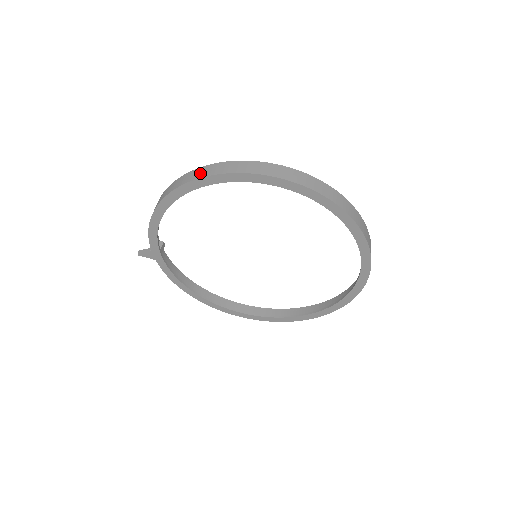
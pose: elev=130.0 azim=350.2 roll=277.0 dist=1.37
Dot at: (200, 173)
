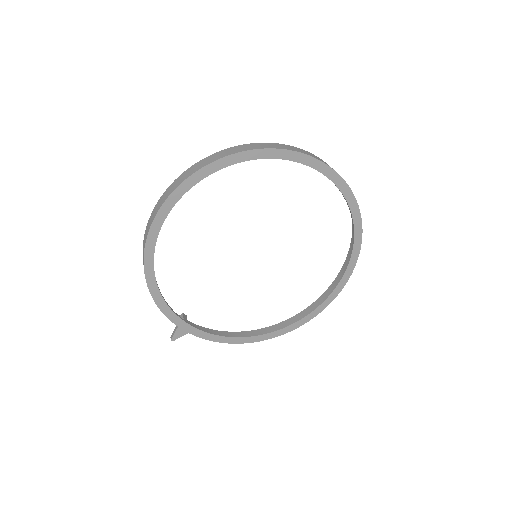
Dot at: (150, 221)
